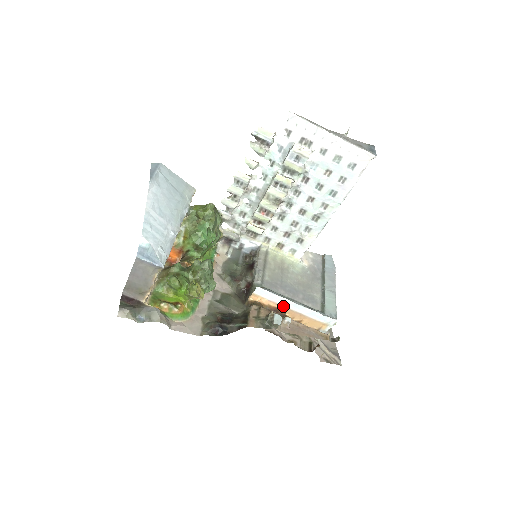
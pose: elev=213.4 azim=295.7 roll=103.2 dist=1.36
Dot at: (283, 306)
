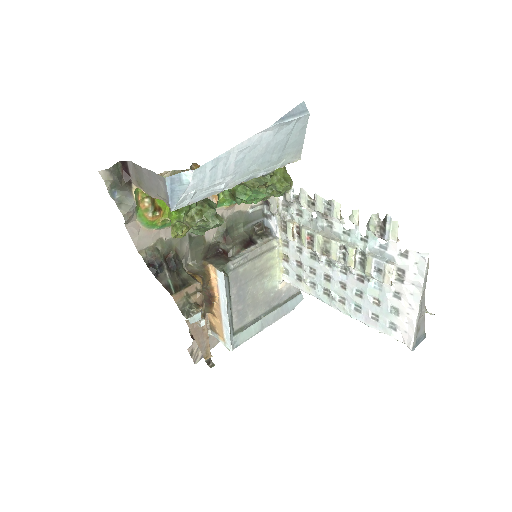
Dot at: (220, 300)
